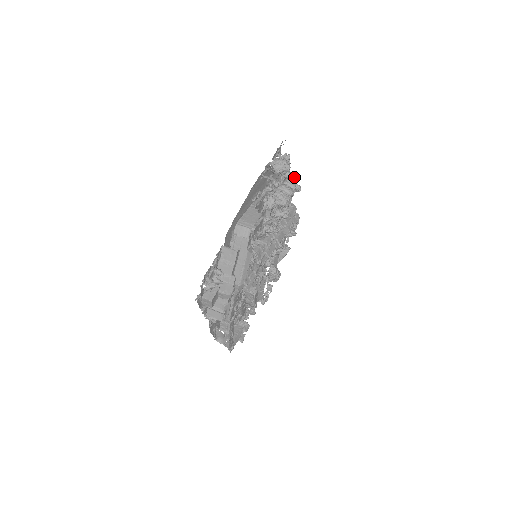
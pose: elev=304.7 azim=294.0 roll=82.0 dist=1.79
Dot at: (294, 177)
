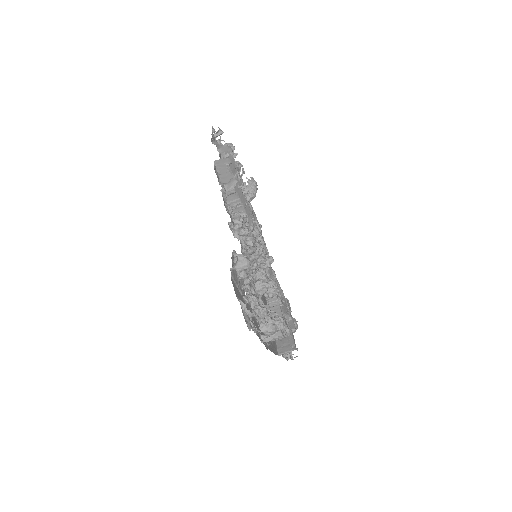
Dot at: (251, 253)
